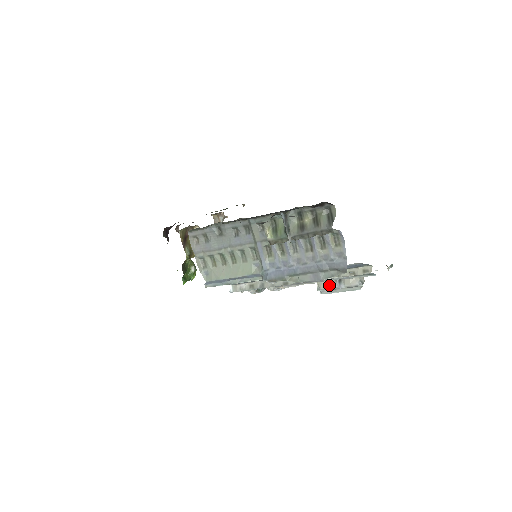
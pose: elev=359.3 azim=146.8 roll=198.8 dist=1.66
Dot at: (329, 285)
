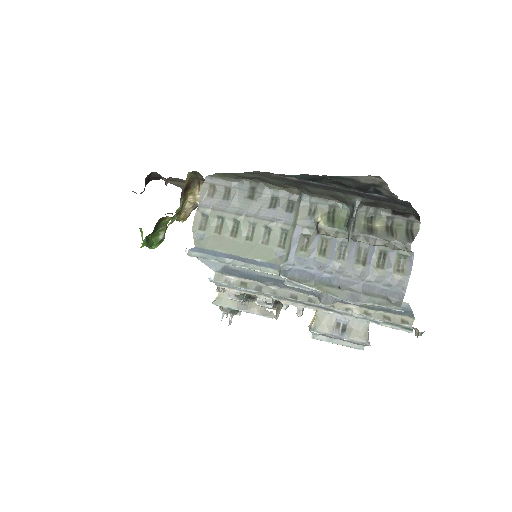
Dot at: (329, 329)
